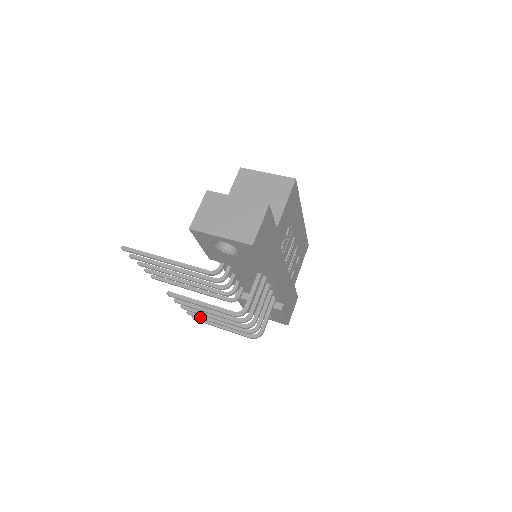
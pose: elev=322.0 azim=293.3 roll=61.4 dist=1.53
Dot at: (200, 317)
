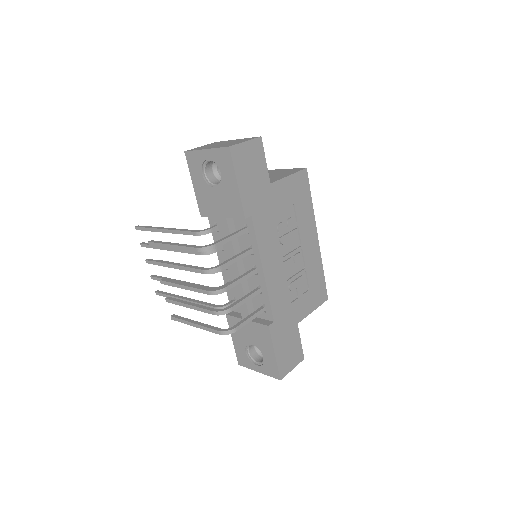
Dot at: (175, 300)
